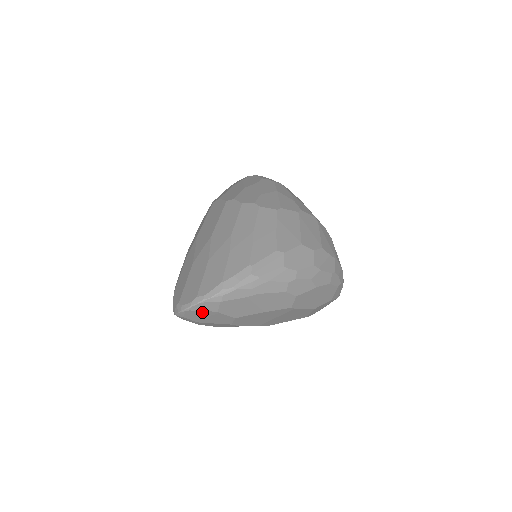
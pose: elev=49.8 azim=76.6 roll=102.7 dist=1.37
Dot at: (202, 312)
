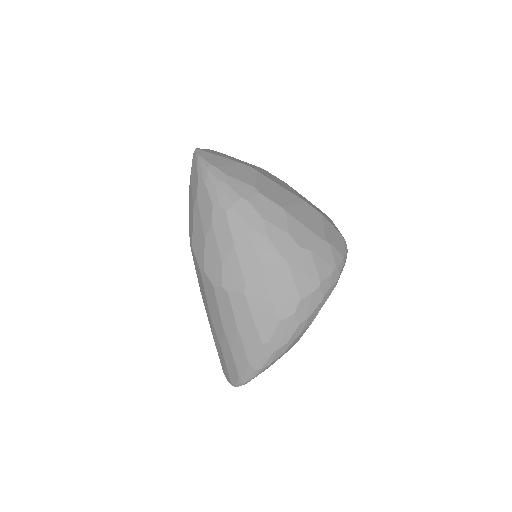
Dot at: occluded
